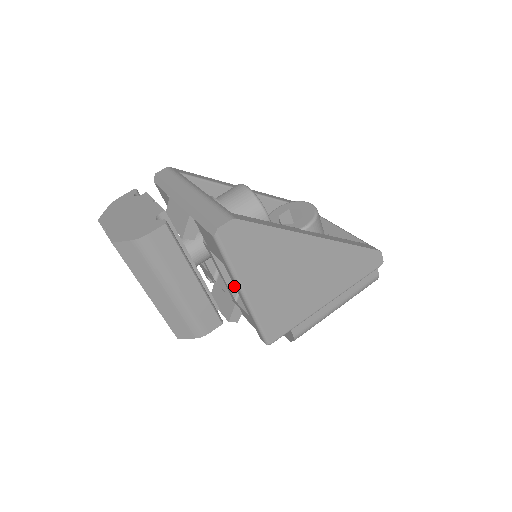
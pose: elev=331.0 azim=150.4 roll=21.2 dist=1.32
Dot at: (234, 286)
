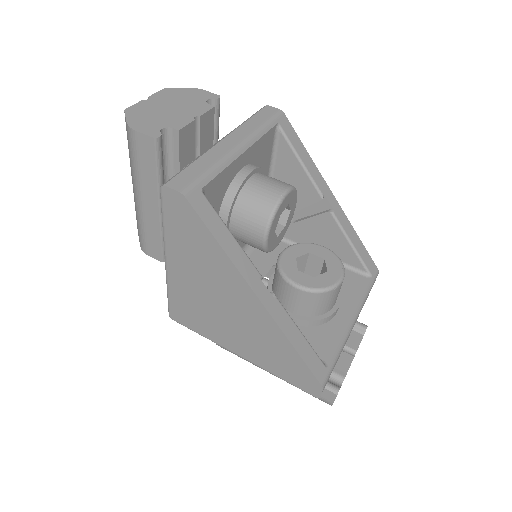
Dot at: occluded
